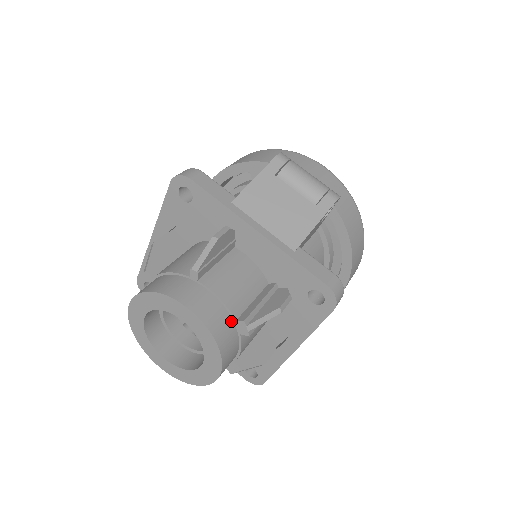
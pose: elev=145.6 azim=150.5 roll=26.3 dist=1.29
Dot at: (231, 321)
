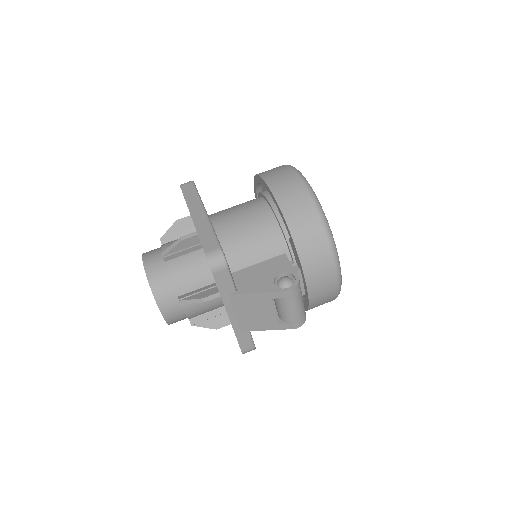
Dot at: occluded
